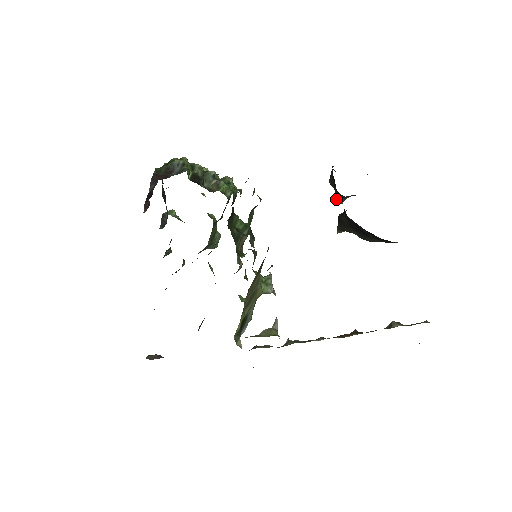
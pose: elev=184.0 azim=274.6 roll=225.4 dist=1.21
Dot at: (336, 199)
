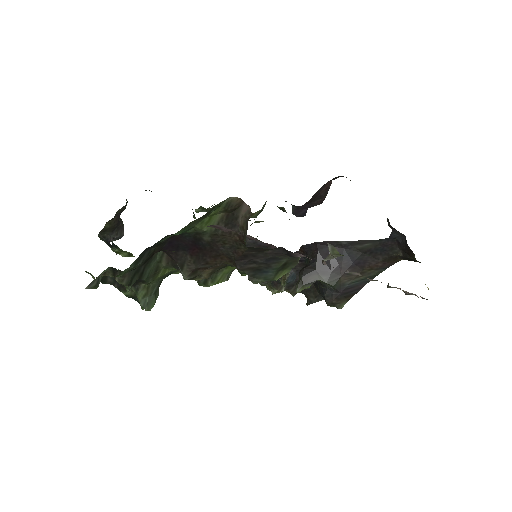
Dot at: (281, 278)
